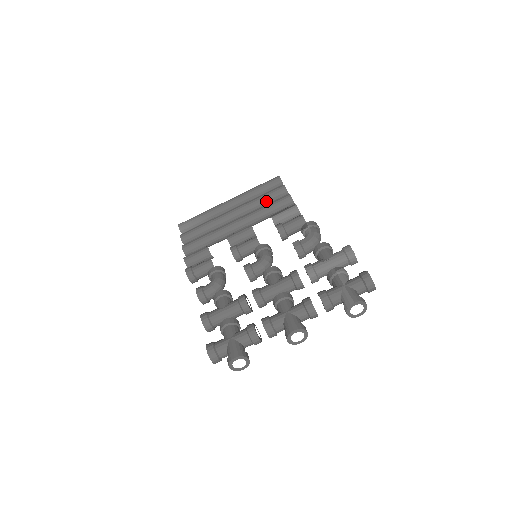
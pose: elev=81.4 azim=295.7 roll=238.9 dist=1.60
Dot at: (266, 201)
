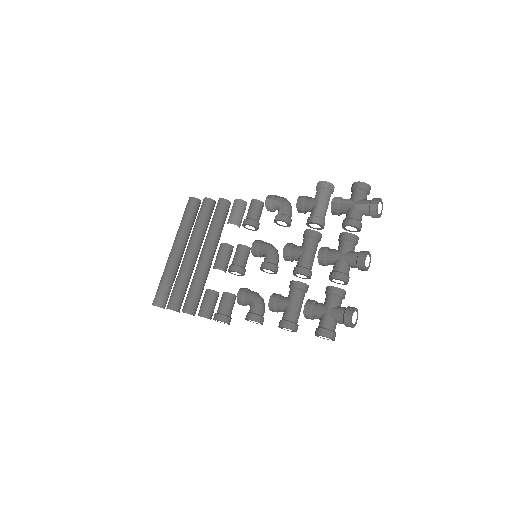
Dot at: (206, 221)
